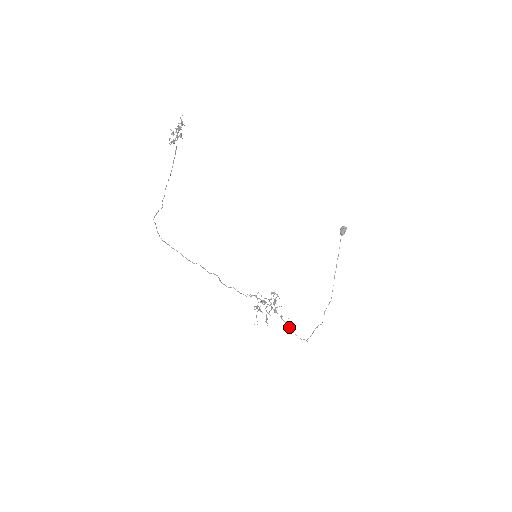
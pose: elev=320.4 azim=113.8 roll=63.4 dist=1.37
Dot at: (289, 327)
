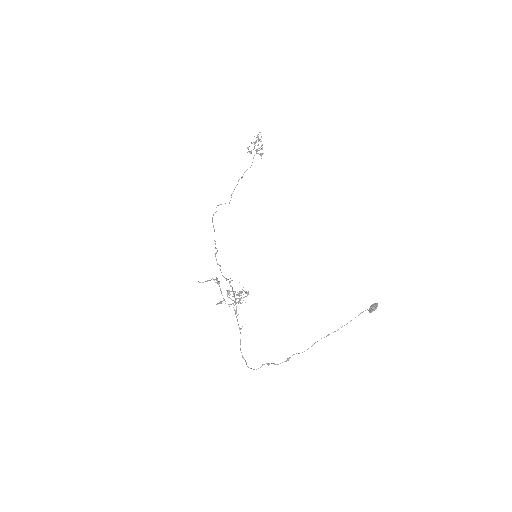
Dot at: occluded
